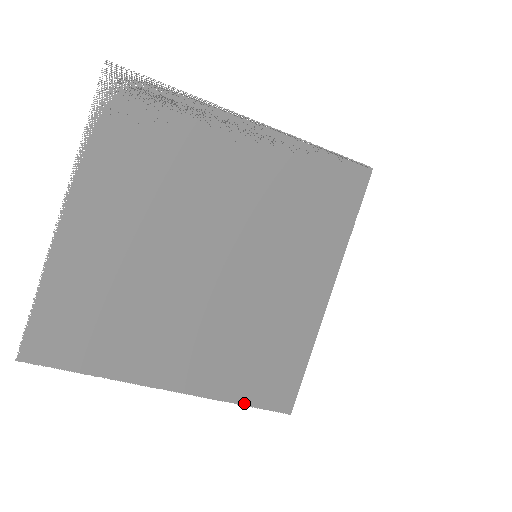
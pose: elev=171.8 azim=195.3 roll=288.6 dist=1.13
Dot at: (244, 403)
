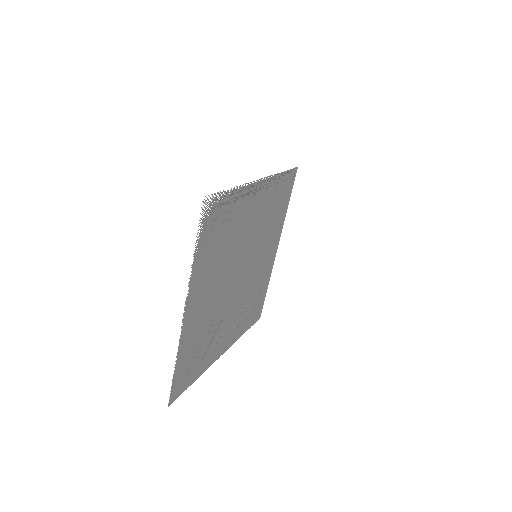
Dot at: occluded
